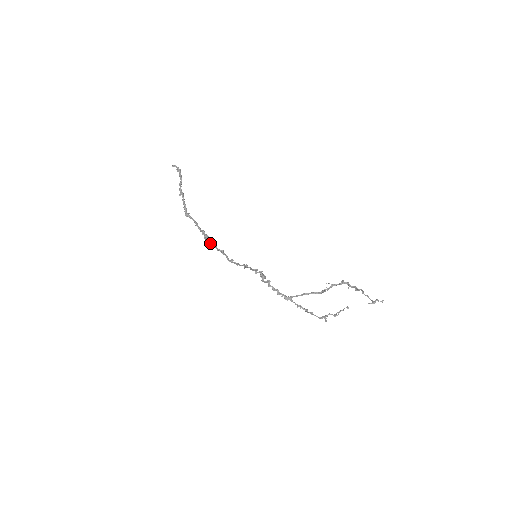
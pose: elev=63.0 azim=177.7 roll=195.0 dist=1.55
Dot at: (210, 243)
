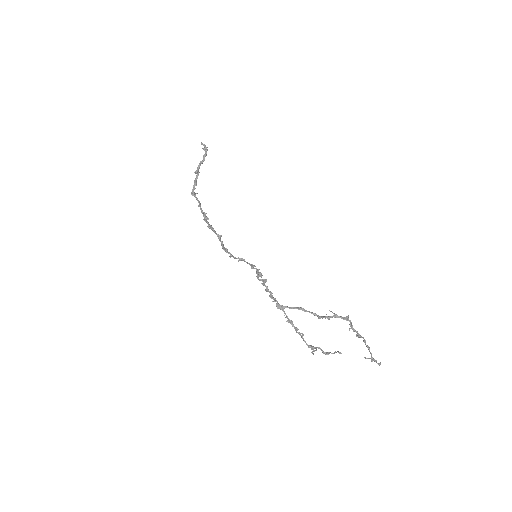
Dot at: (209, 225)
